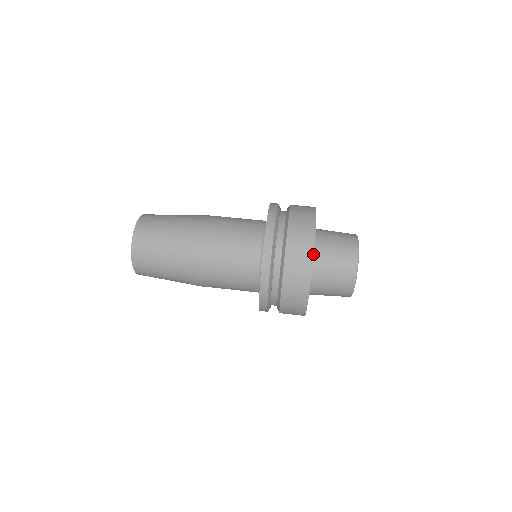
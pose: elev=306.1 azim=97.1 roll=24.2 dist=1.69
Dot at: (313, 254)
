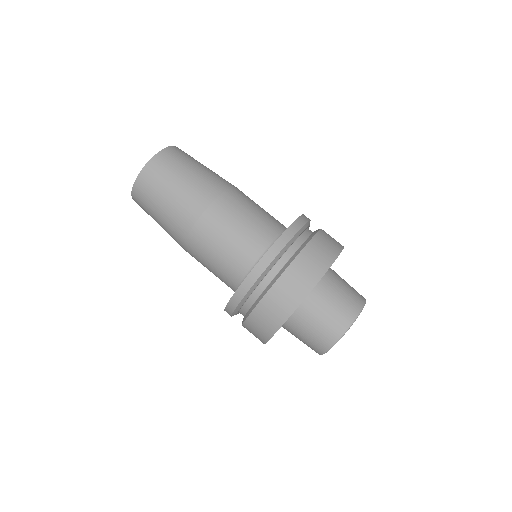
Dot at: occluded
